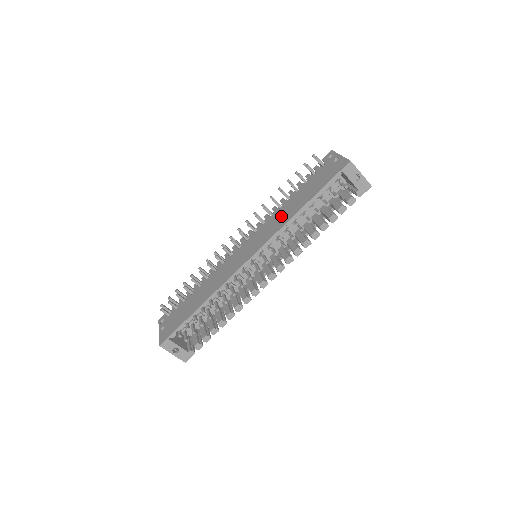
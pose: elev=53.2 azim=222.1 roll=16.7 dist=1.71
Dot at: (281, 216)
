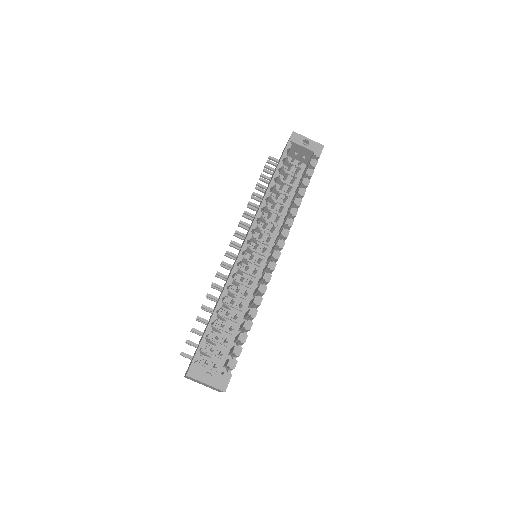
Dot at: occluded
